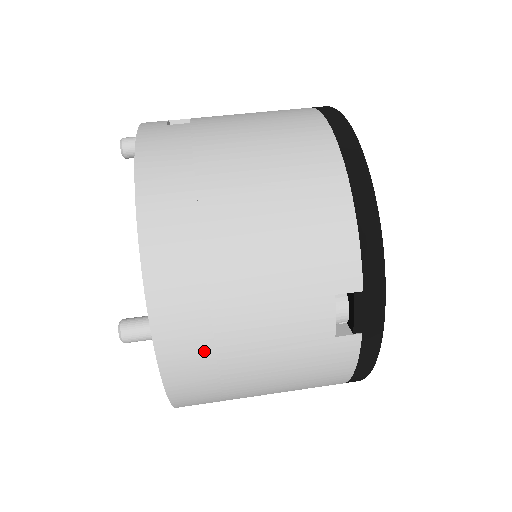
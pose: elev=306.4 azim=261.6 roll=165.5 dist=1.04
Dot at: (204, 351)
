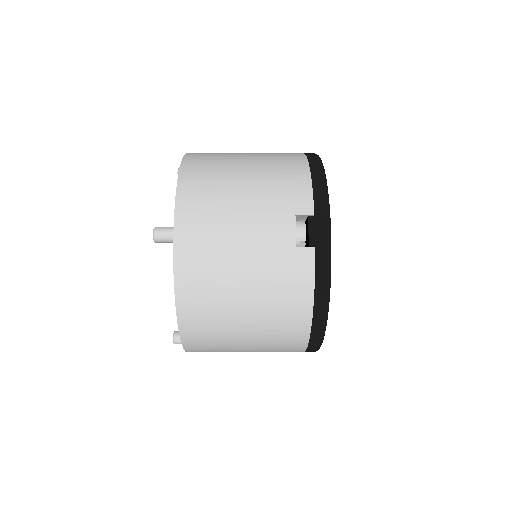
Dot at: (205, 244)
